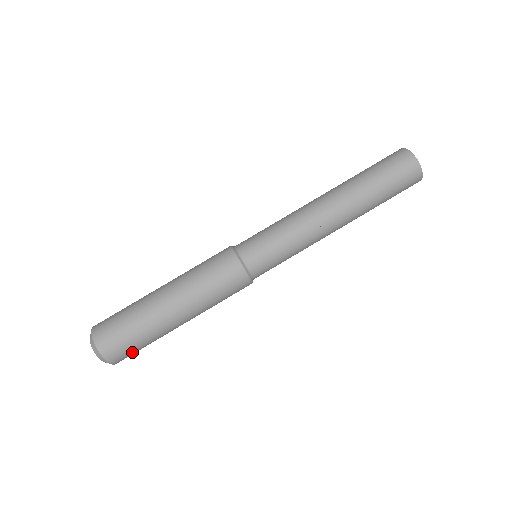
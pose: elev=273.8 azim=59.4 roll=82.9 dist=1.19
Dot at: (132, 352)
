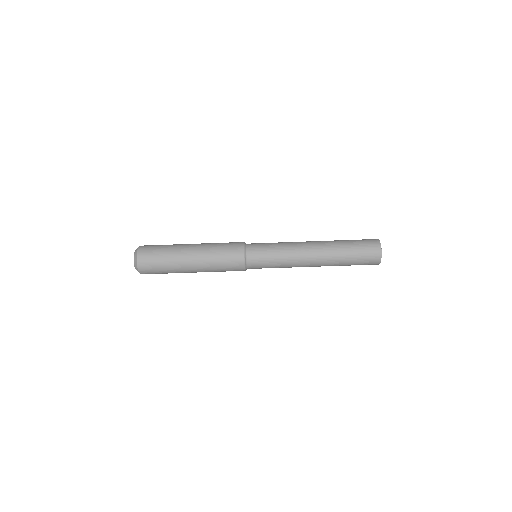
Dot at: occluded
